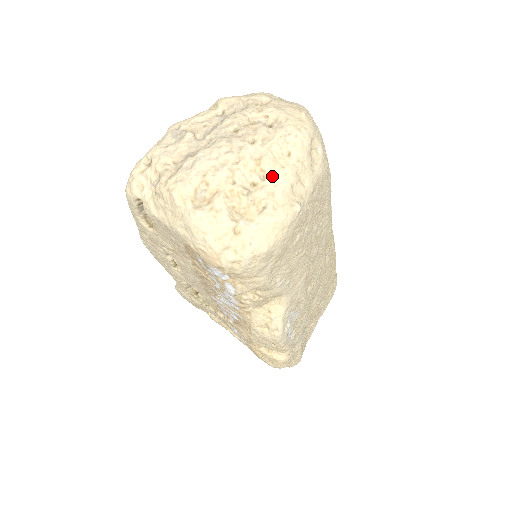
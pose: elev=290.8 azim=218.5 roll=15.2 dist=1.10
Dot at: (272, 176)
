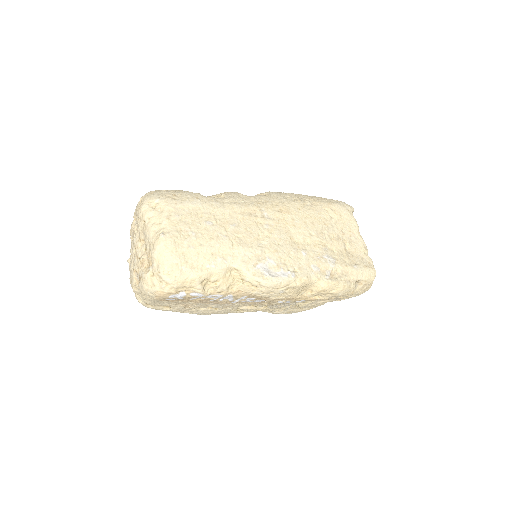
Dot at: (145, 238)
